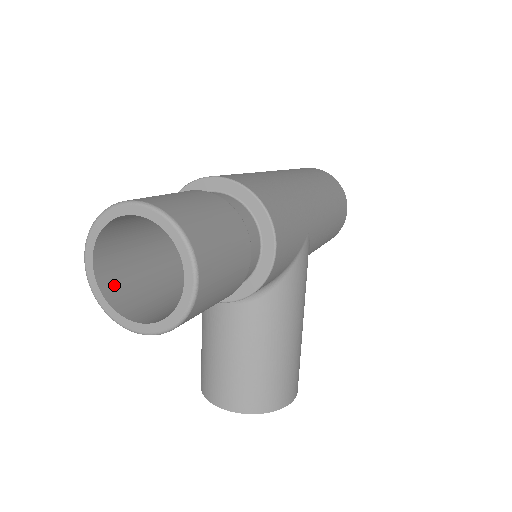
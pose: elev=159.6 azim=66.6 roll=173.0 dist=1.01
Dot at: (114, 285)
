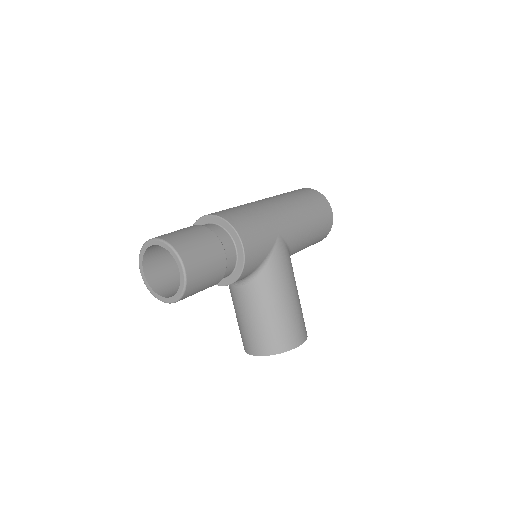
Dot at: (158, 283)
